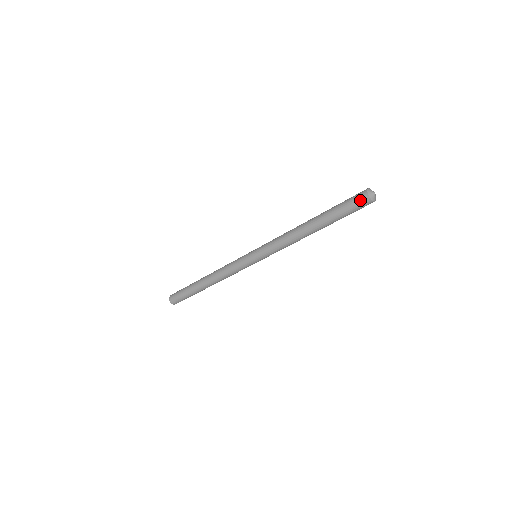
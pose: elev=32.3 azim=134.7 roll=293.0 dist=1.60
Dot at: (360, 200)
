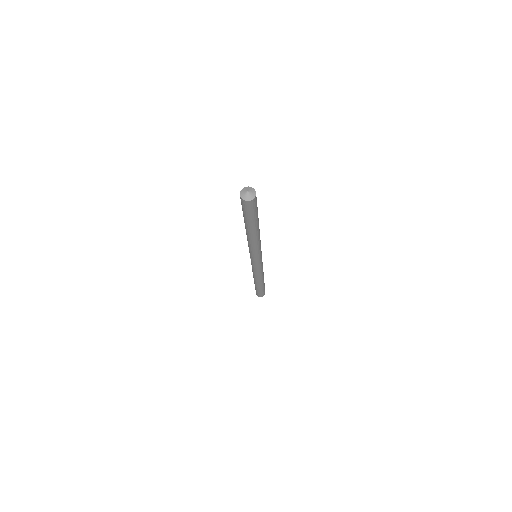
Dot at: occluded
